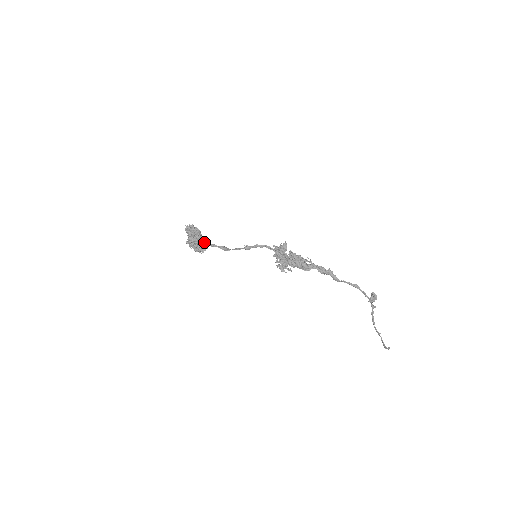
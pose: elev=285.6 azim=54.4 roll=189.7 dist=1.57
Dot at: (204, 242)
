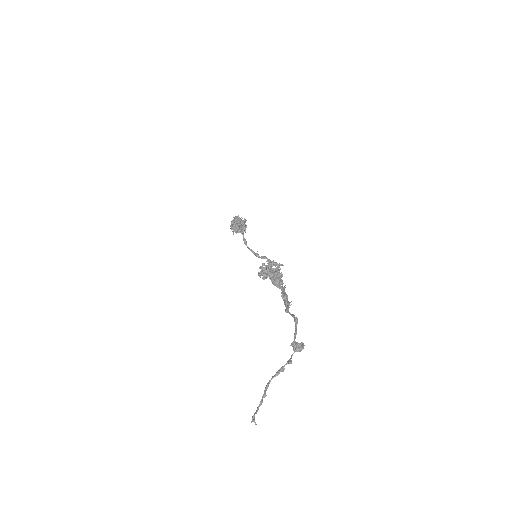
Dot at: (242, 220)
